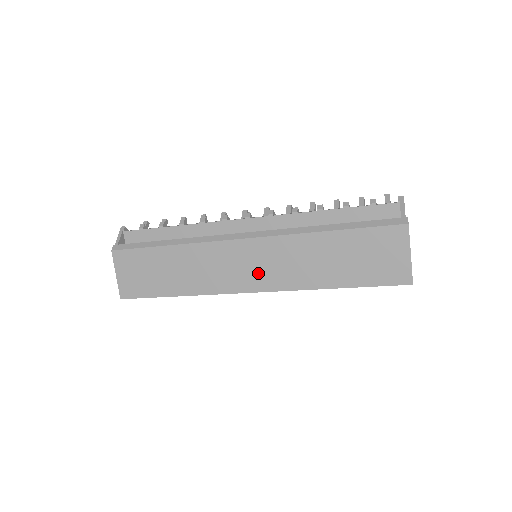
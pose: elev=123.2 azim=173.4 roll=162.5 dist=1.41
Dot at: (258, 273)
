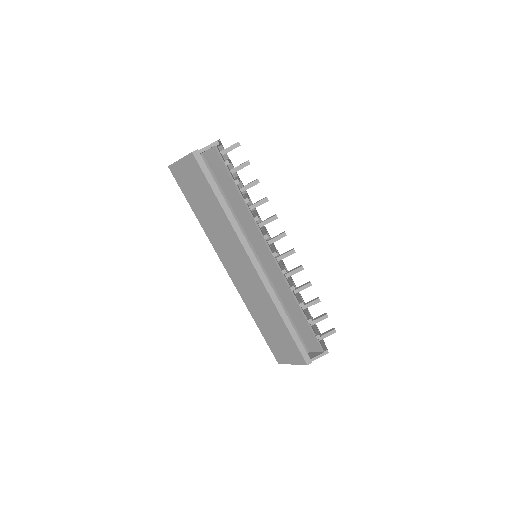
Dot at: (239, 276)
